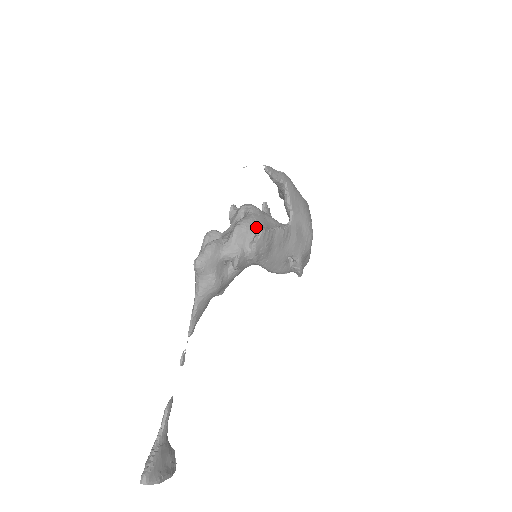
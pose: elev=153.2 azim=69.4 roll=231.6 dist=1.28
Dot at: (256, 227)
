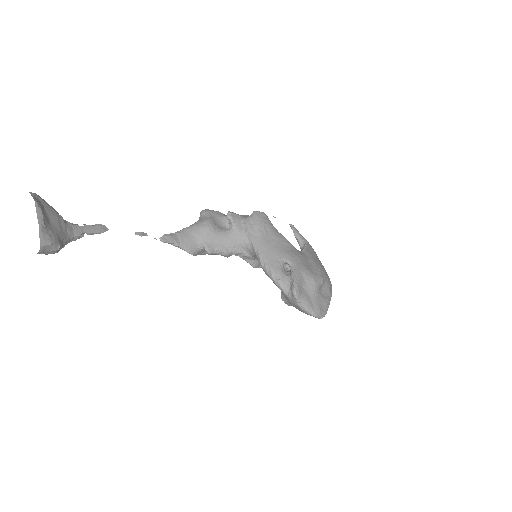
Dot at: occluded
